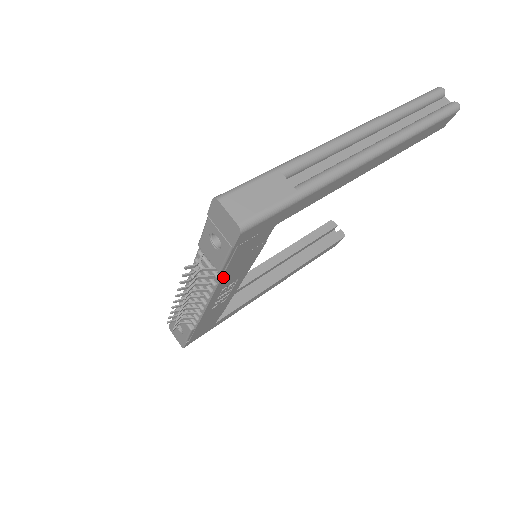
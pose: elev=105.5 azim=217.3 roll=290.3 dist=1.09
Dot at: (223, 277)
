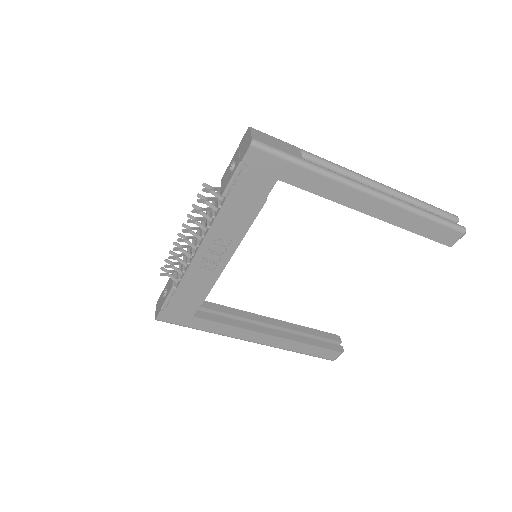
Dot at: (222, 208)
